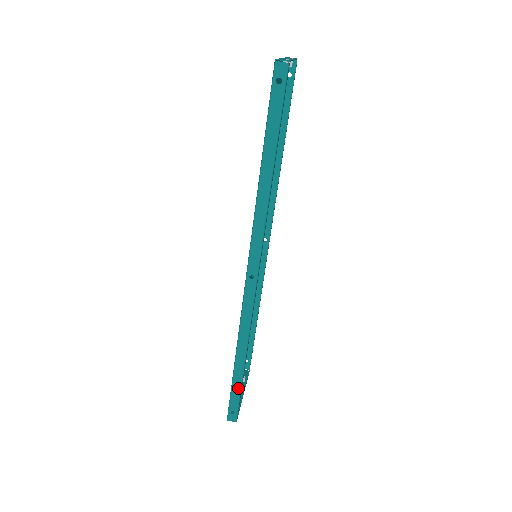
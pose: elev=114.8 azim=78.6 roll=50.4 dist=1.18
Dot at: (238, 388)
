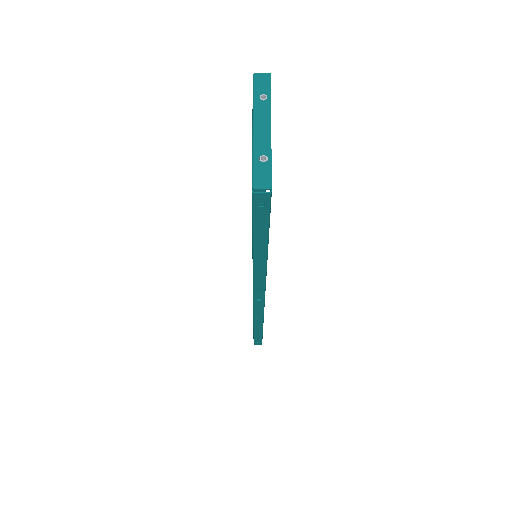
Dot at: (260, 336)
